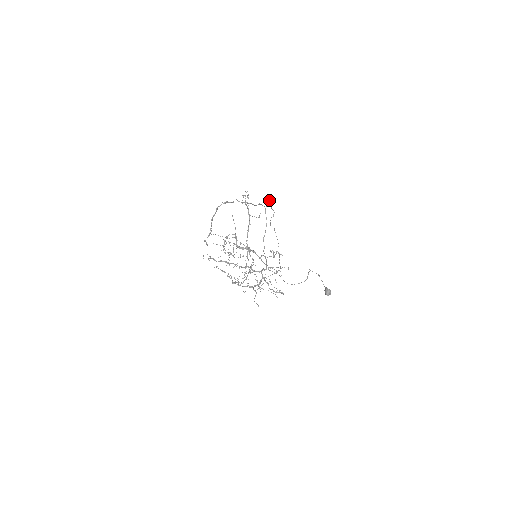
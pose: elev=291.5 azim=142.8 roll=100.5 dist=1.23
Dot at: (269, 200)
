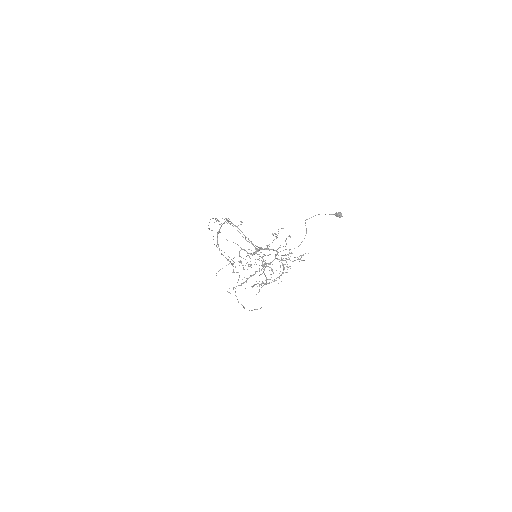
Dot at: occluded
